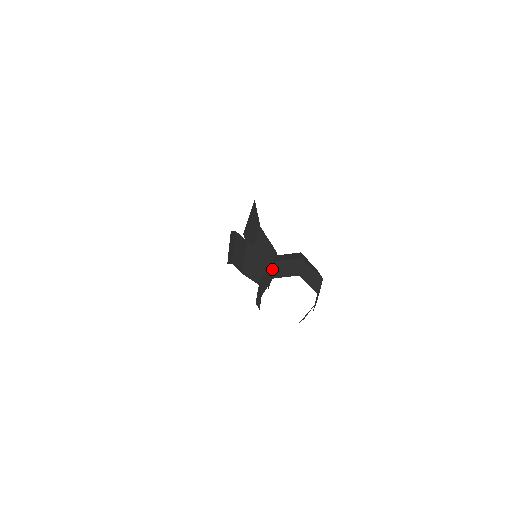
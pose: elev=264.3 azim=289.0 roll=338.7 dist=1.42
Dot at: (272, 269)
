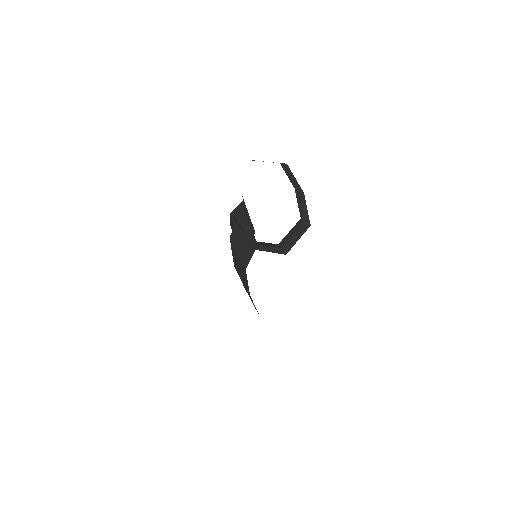
Dot at: occluded
